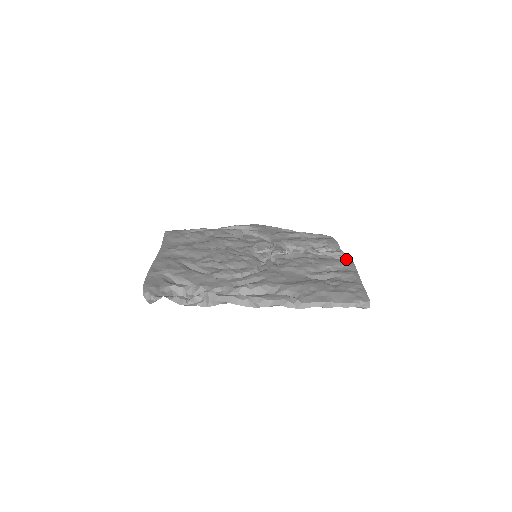
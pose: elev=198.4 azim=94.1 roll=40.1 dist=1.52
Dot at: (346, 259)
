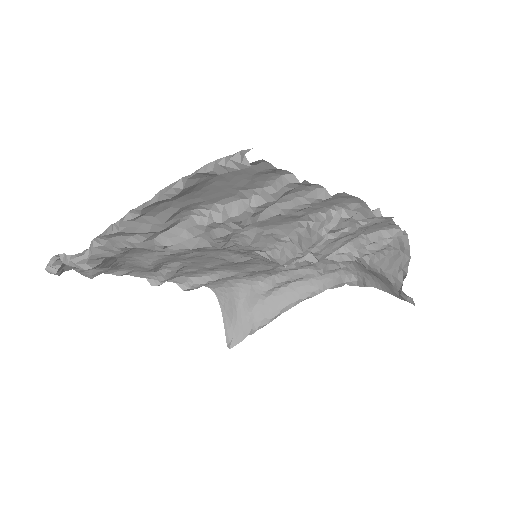
Dot at: (361, 201)
